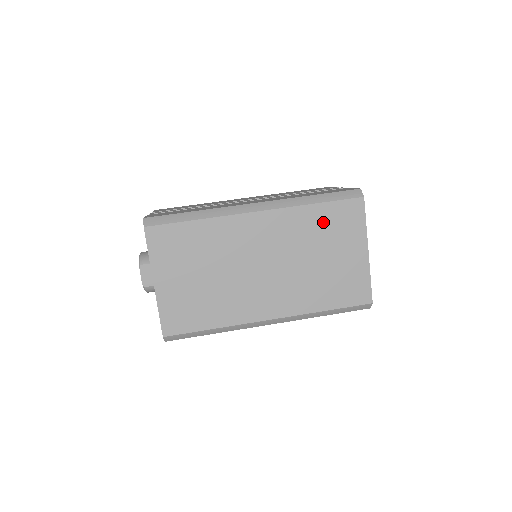
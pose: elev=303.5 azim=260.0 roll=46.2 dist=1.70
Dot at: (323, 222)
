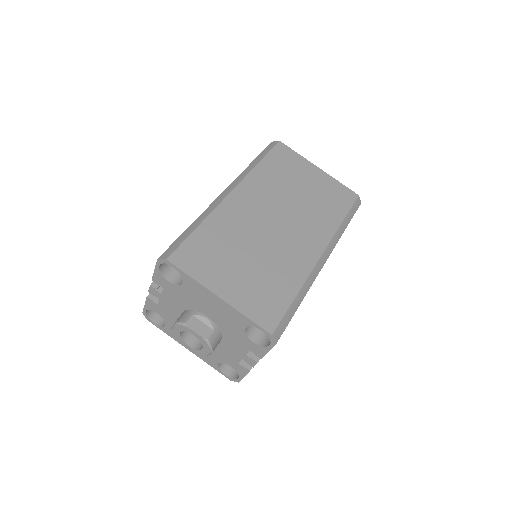
Dot at: (276, 170)
